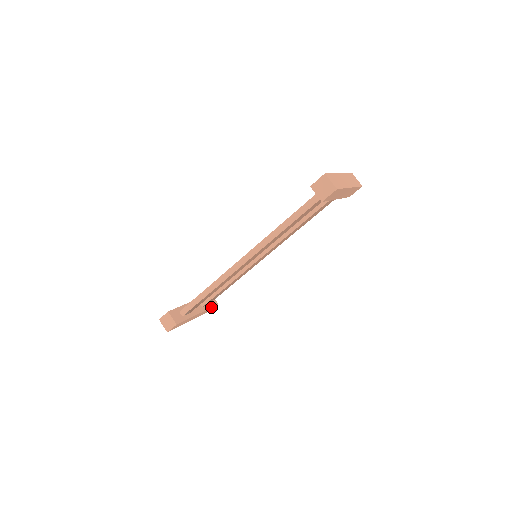
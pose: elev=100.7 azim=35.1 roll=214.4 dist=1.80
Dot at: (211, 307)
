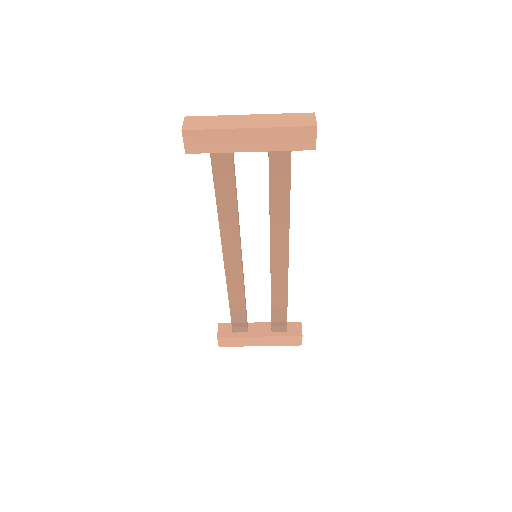
Dot at: (286, 335)
